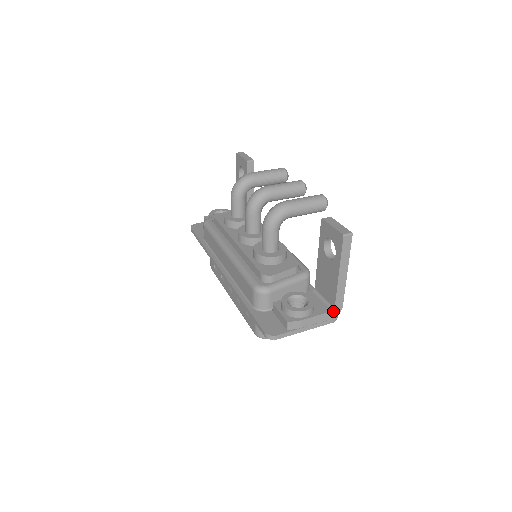
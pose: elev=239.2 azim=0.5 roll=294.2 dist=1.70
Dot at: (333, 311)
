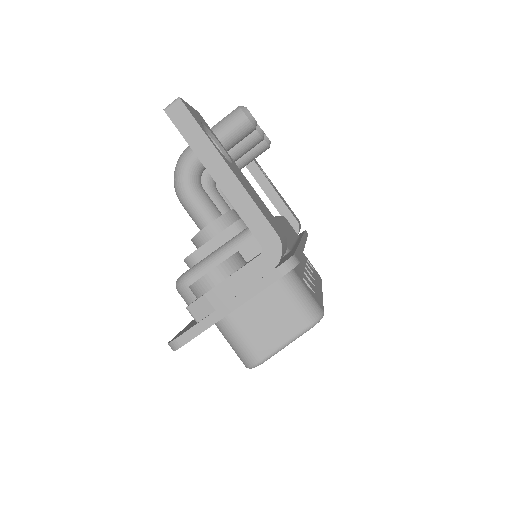
Dot at: (264, 253)
